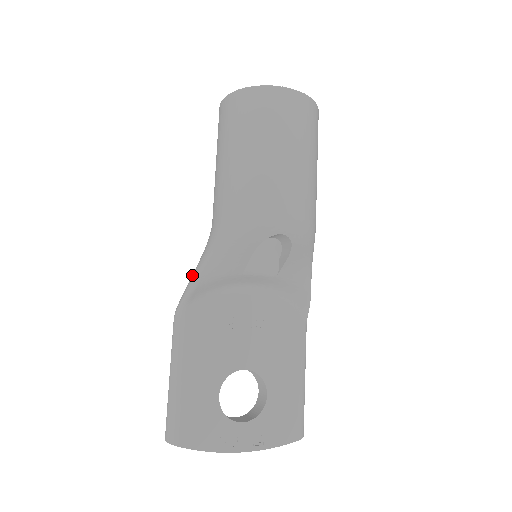
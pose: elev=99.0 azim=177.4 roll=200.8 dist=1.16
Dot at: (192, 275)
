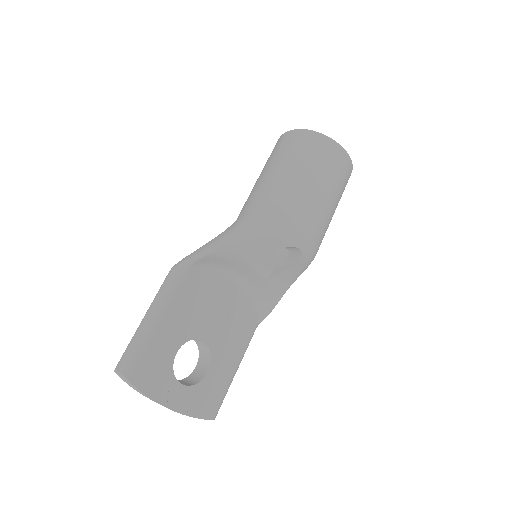
Dot at: (209, 244)
